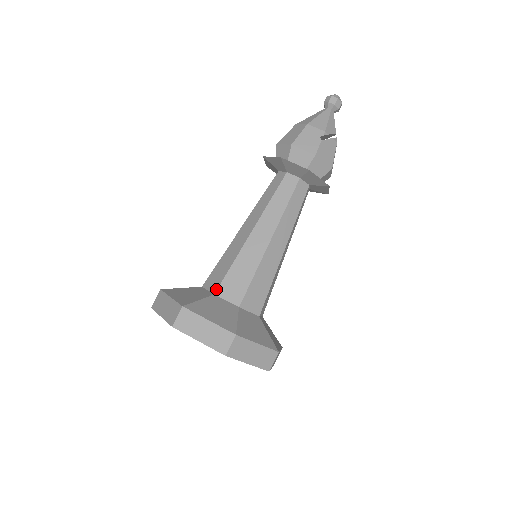
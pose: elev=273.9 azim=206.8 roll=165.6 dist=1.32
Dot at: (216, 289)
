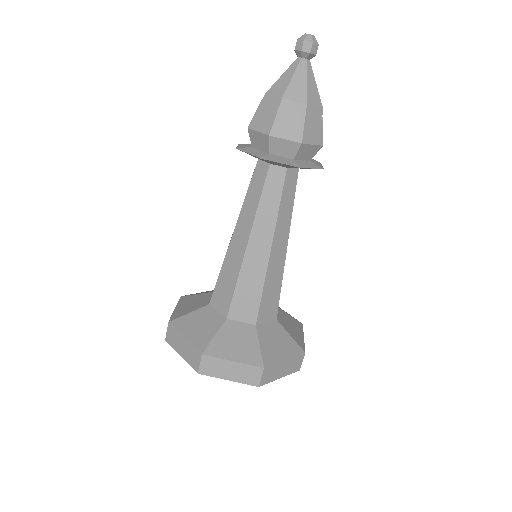
Dot at: (255, 320)
